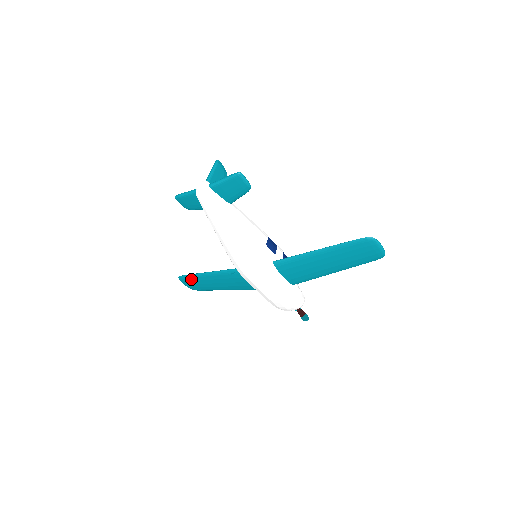
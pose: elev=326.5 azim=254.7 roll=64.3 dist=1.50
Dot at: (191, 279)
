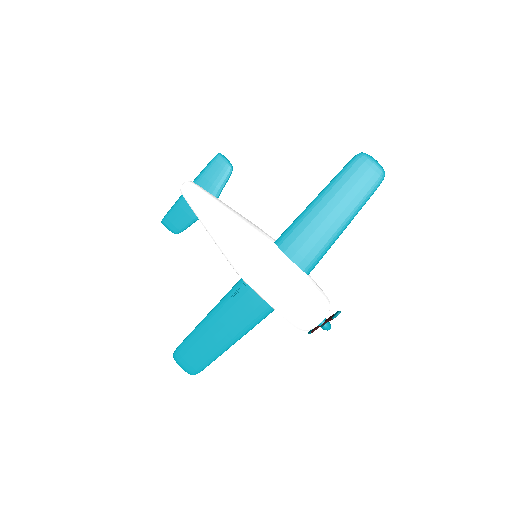
Dot at: (188, 345)
